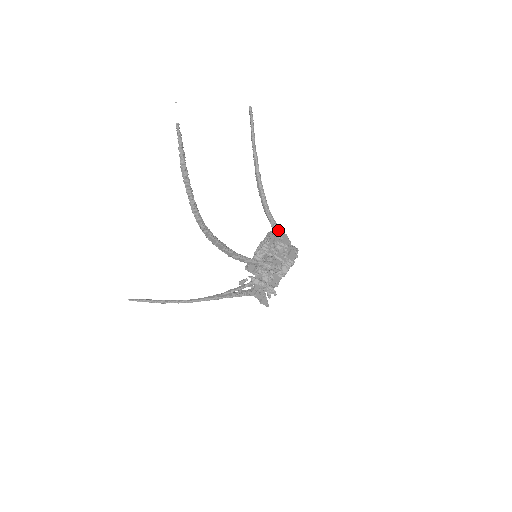
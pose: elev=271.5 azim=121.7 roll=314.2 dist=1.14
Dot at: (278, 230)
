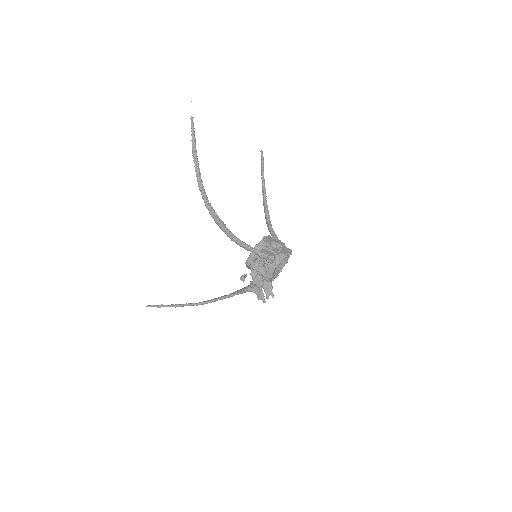
Dot at: (277, 240)
